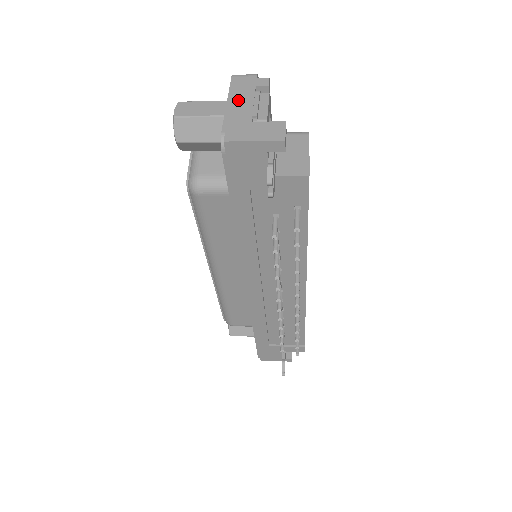
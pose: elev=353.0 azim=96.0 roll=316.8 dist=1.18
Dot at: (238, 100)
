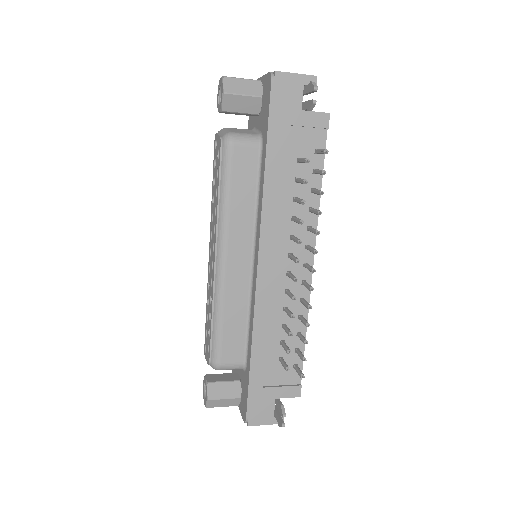
Dot at: occluded
